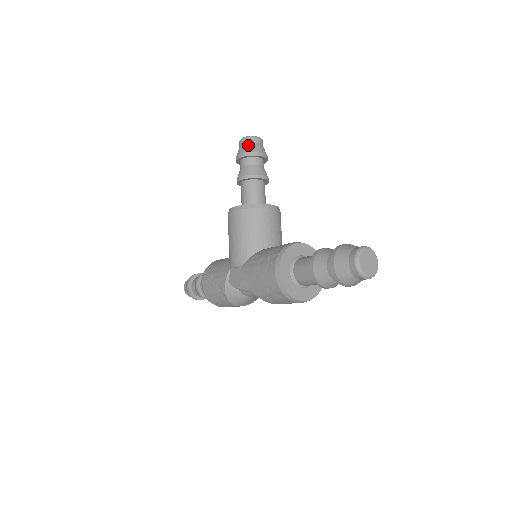
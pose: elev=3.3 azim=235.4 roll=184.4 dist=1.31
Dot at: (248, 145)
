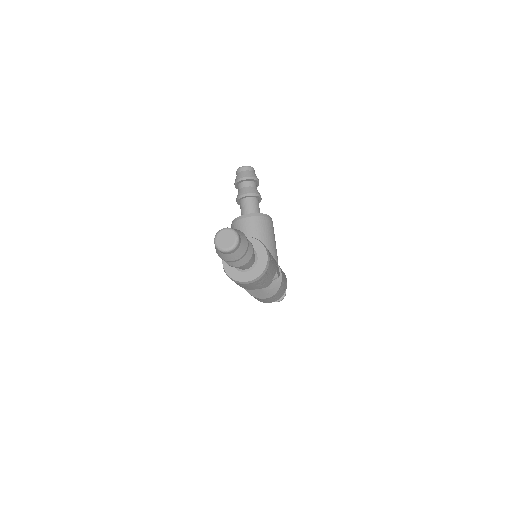
Dot at: (237, 175)
